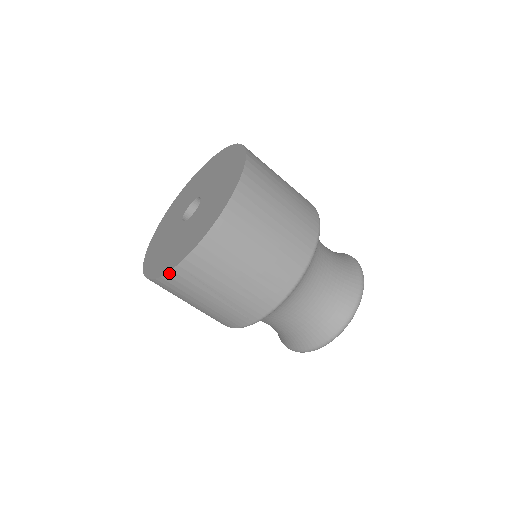
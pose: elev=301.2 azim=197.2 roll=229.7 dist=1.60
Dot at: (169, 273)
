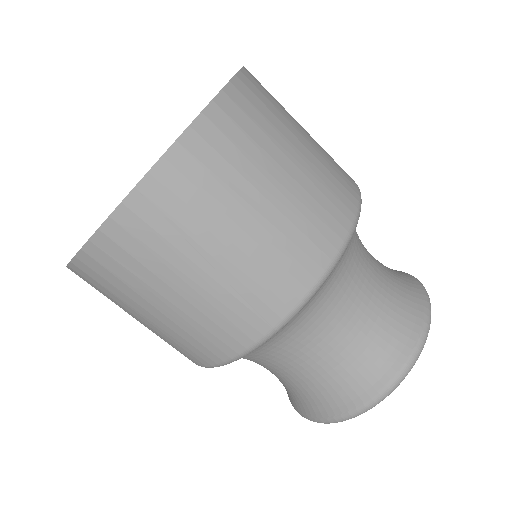
Dot at: (117, 212)
